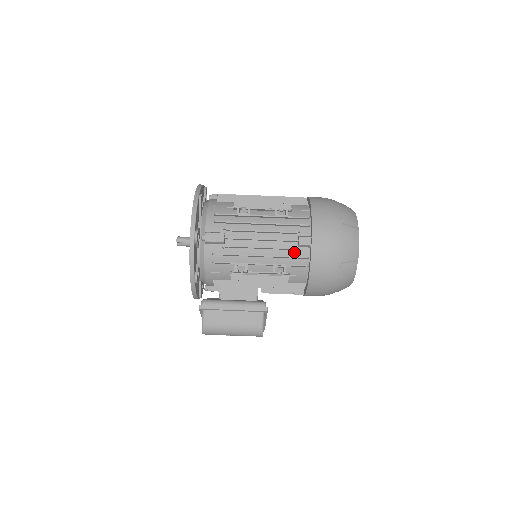
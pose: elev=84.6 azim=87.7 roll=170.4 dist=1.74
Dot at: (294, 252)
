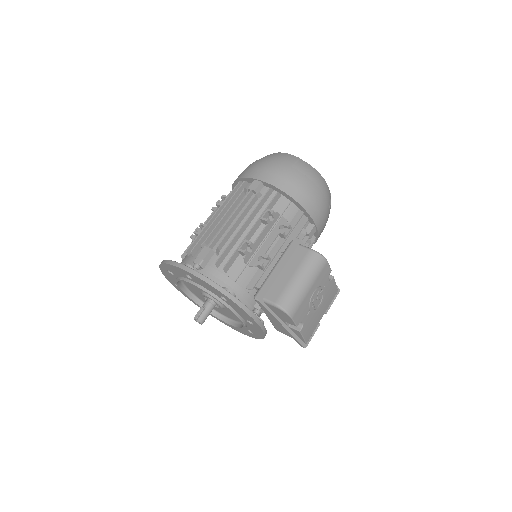
Dot at: (260, 199)
